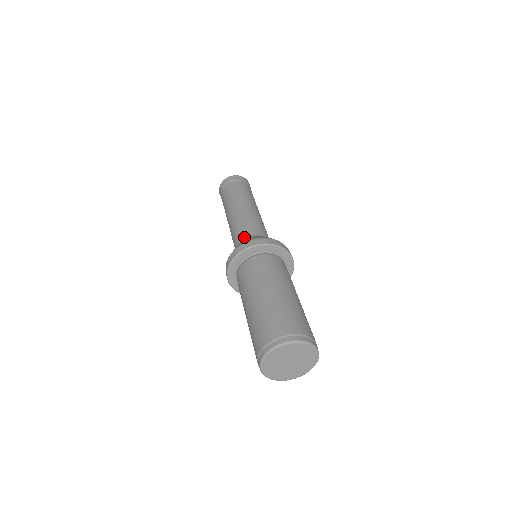
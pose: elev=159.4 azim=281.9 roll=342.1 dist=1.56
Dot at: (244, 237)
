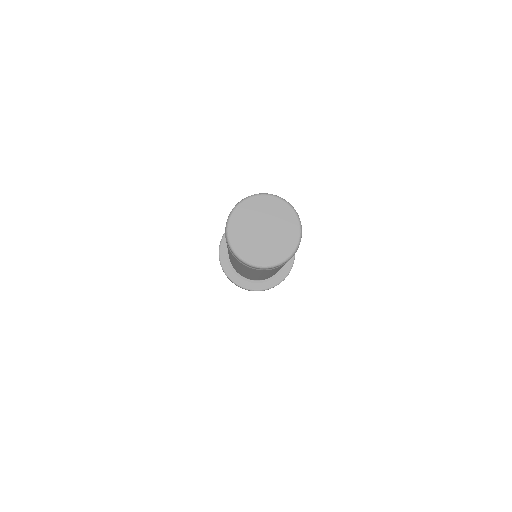
Dot at: occluded
